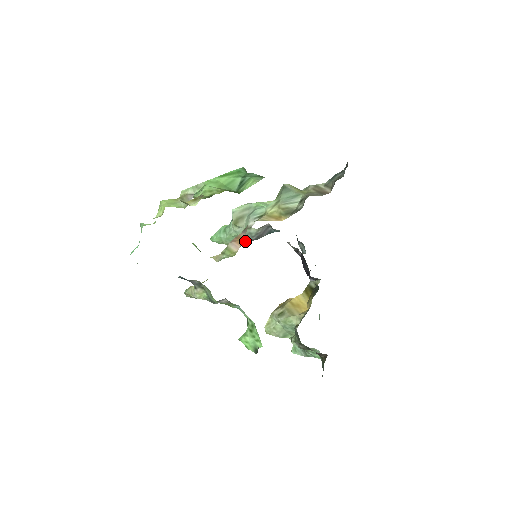
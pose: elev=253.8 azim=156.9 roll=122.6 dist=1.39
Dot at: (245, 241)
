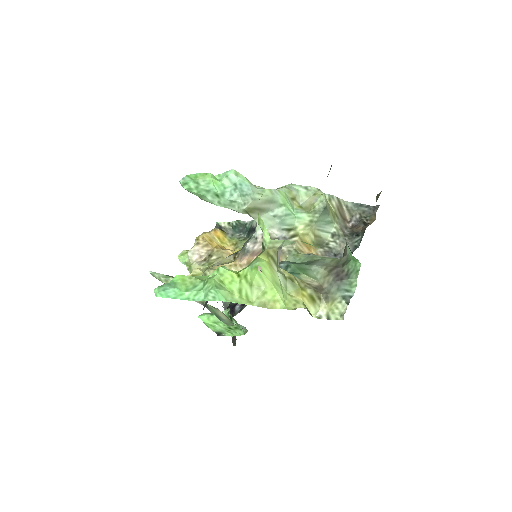
Dot at: occluded
